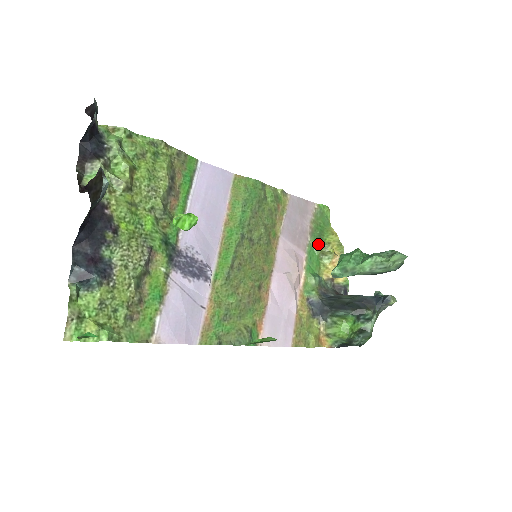
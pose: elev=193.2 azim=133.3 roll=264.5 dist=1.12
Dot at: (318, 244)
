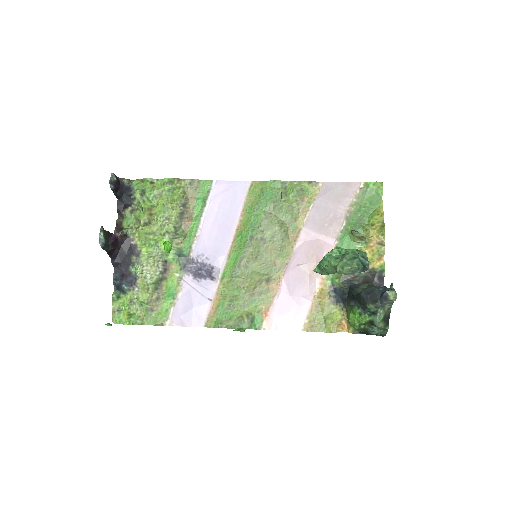
Dot at: (355, 228)
